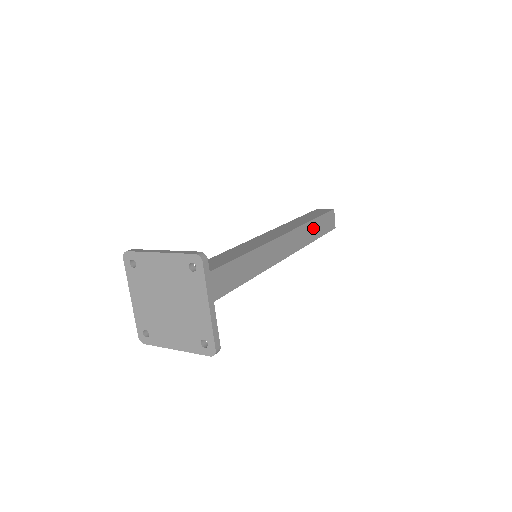
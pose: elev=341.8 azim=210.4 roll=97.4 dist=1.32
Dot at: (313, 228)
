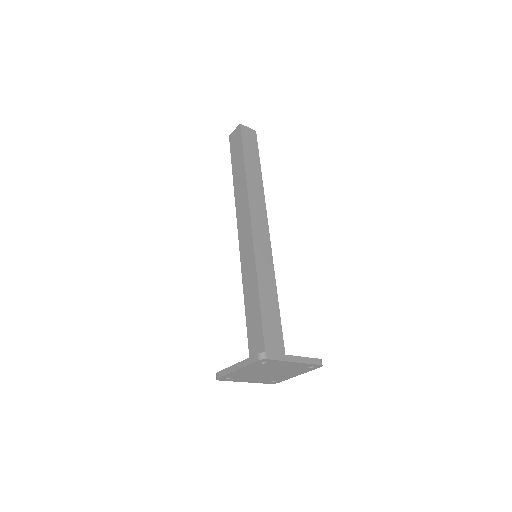
Dot at: occluded
